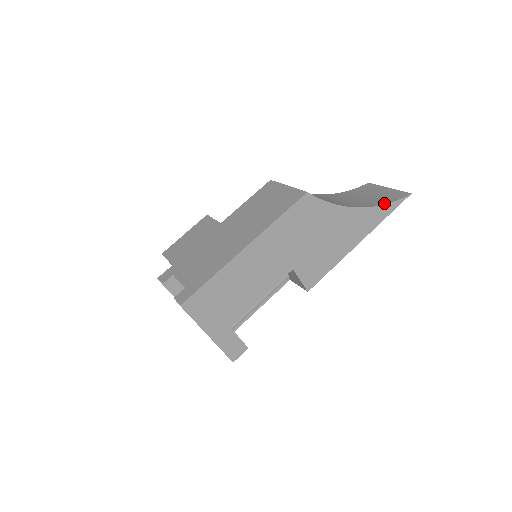
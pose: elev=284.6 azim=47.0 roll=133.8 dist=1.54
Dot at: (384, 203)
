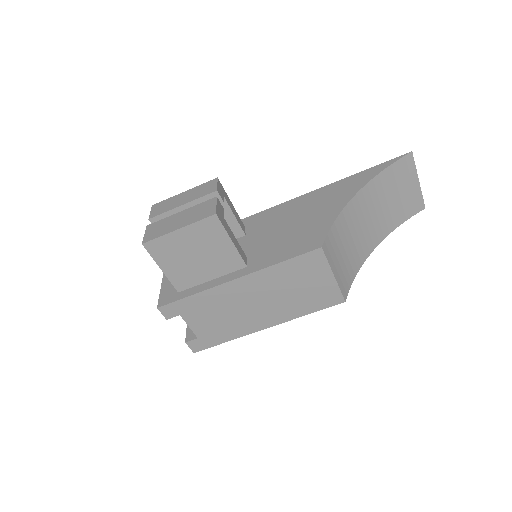
Dot at: (397, 226)
